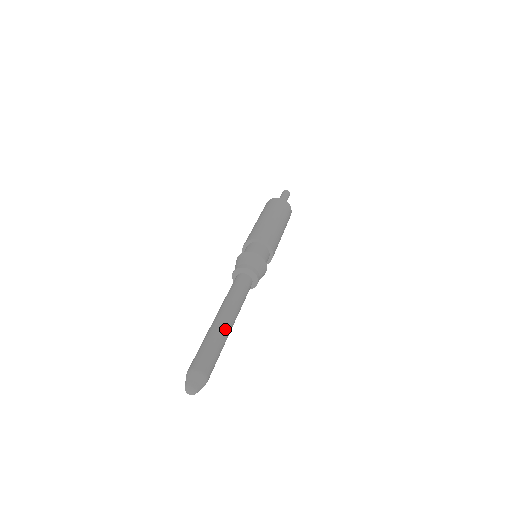
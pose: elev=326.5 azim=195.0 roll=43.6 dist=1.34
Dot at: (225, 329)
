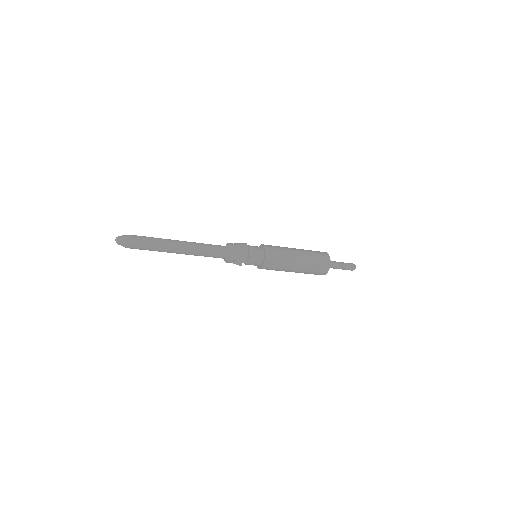
Dot at: occluded
